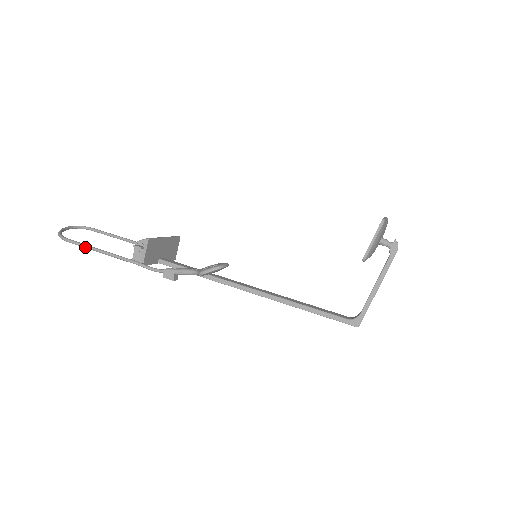
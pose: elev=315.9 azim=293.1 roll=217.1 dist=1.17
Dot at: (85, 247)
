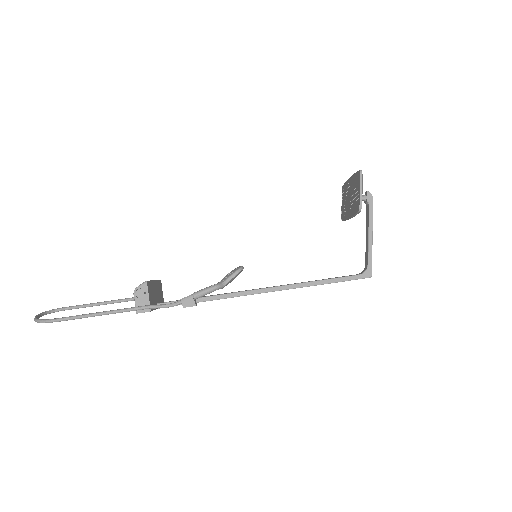
Dot at: (80, 317)
